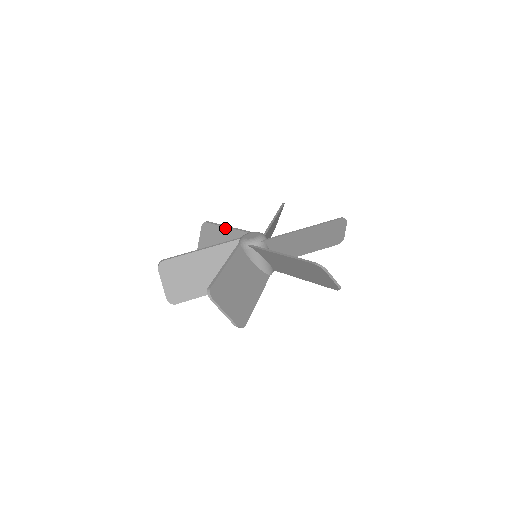
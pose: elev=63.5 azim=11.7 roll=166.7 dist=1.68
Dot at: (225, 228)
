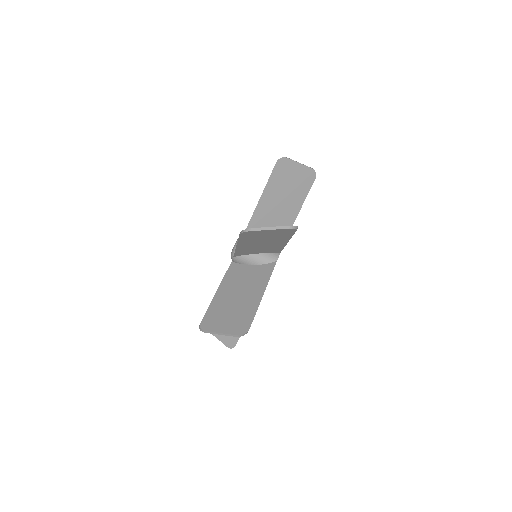
Dot at: occluded
